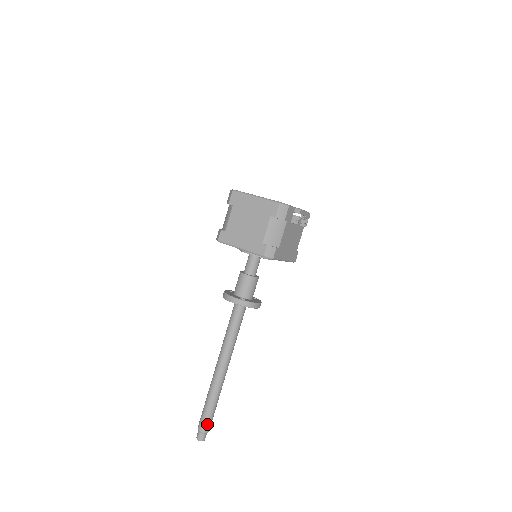
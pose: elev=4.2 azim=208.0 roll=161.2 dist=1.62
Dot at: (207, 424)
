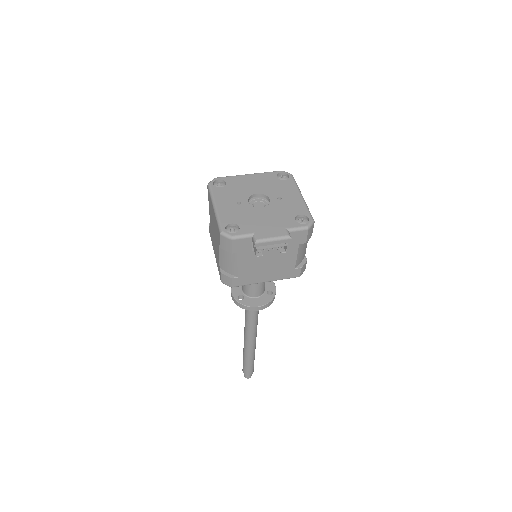
Dot at: (246, 370)
